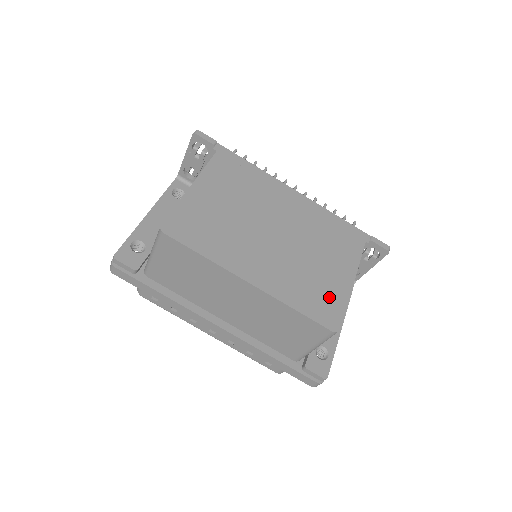
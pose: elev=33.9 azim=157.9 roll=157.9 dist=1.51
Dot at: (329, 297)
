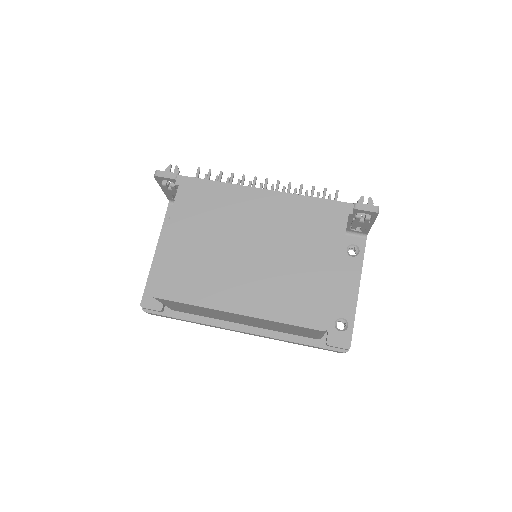
Dot at: (315, 296)
